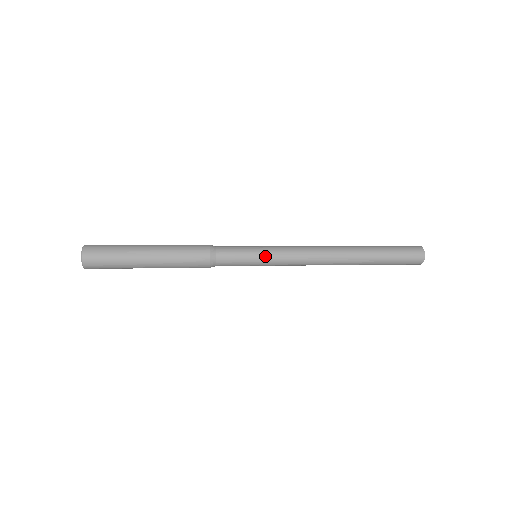
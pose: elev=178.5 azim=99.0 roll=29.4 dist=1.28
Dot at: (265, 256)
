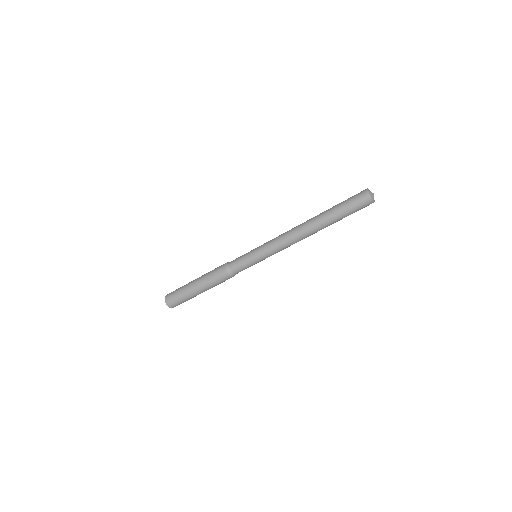
Dot at: (257, 254)
